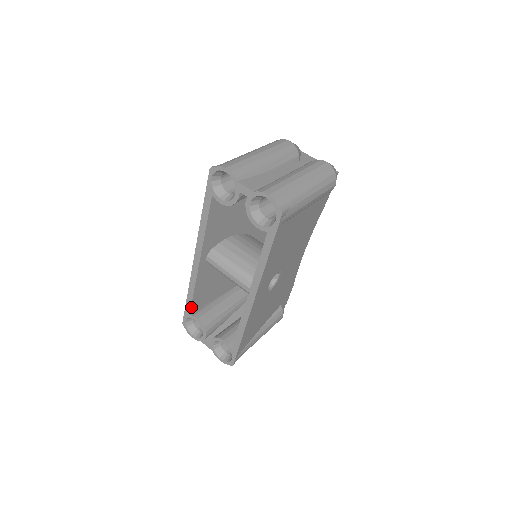
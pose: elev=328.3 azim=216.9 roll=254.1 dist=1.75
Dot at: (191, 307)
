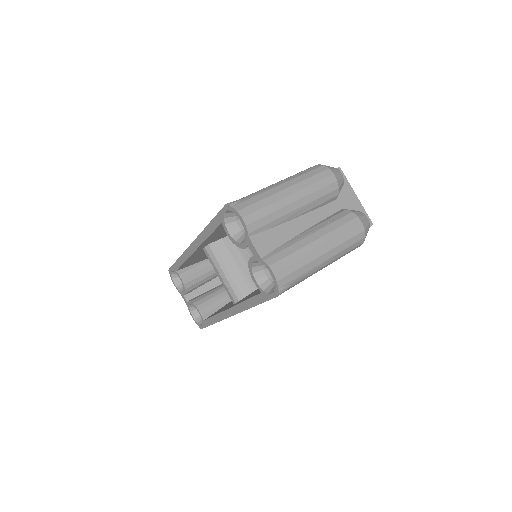
Dot at: (179, 268)
